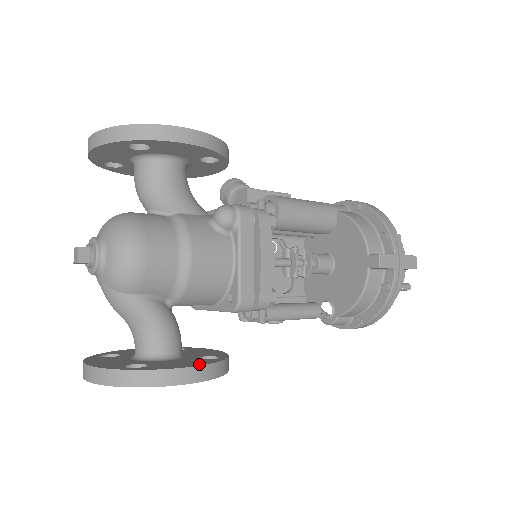
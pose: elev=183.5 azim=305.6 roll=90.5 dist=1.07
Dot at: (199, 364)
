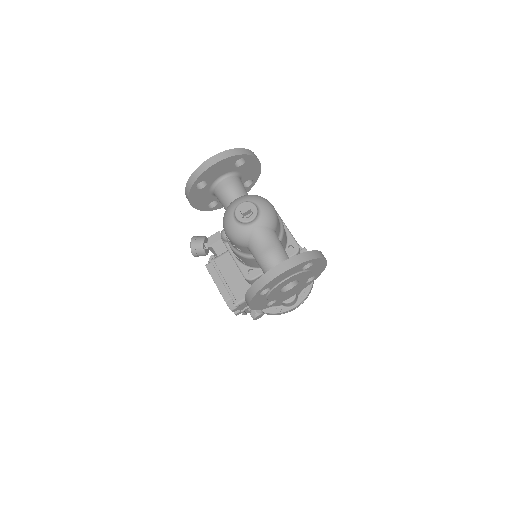
Dot at: occluded
